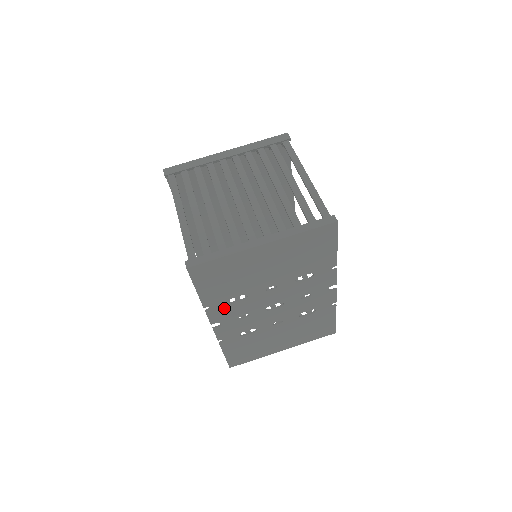
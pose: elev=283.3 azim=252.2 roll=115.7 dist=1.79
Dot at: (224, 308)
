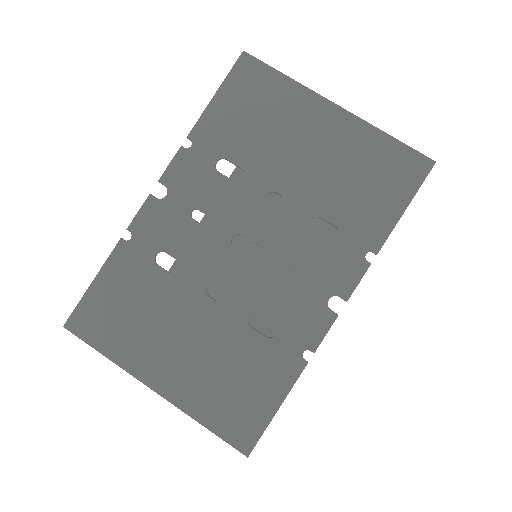
Dot at: (201, 168)
